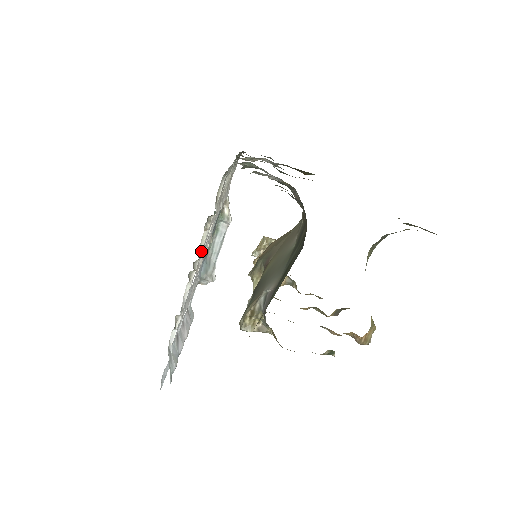
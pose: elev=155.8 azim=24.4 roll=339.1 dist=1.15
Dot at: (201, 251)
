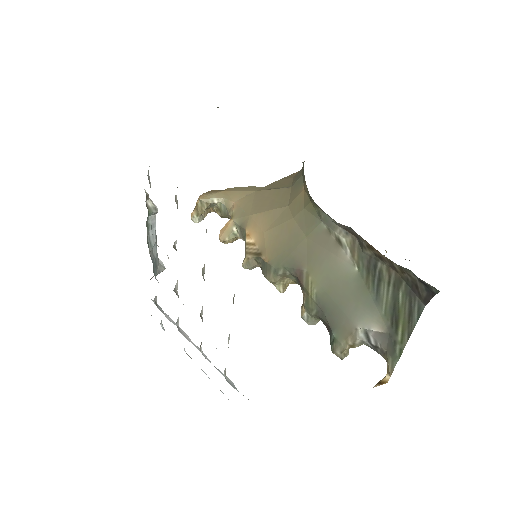
Dot at: occluded
